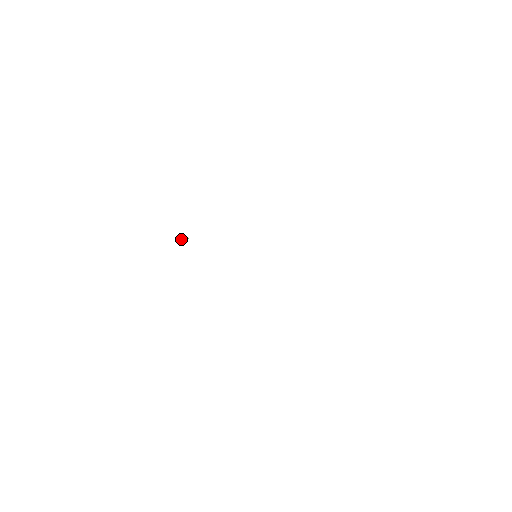
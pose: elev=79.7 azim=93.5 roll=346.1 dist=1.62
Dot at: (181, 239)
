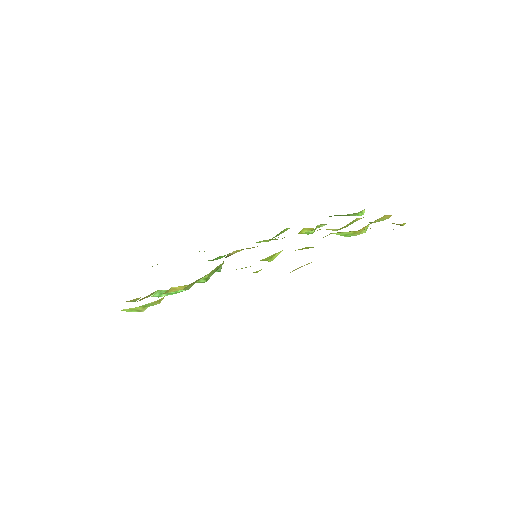
Dot at: occluded
